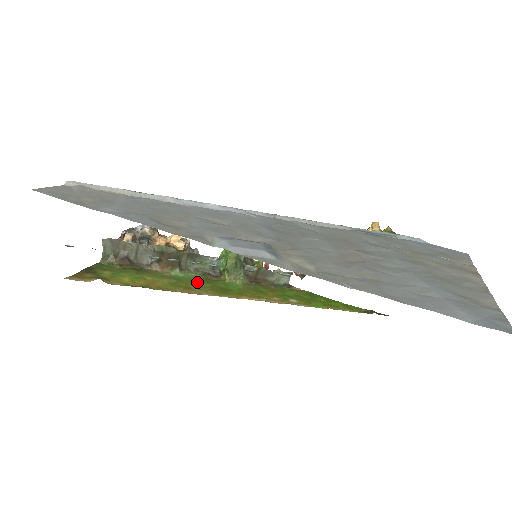
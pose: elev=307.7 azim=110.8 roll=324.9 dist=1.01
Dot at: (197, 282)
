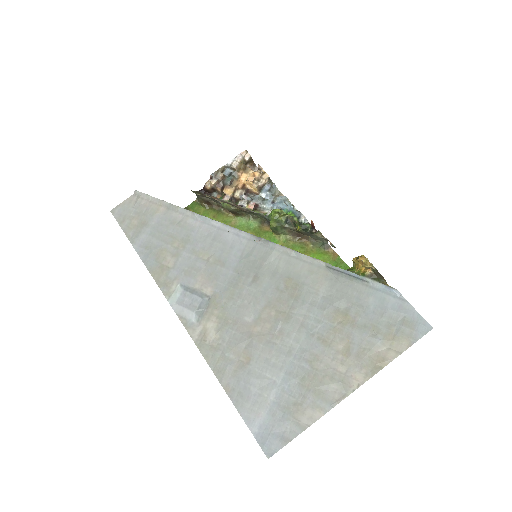
Dot at: (250, 233)
